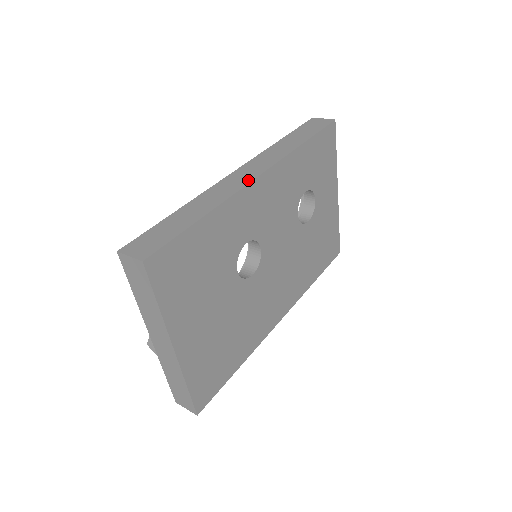
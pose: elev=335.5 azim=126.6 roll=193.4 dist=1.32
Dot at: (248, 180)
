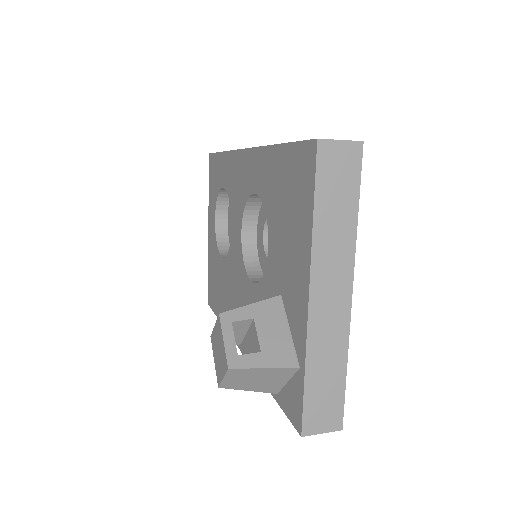
Dot at: occluded
